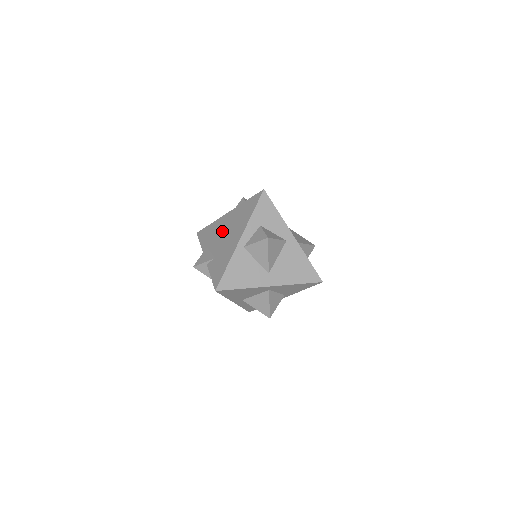
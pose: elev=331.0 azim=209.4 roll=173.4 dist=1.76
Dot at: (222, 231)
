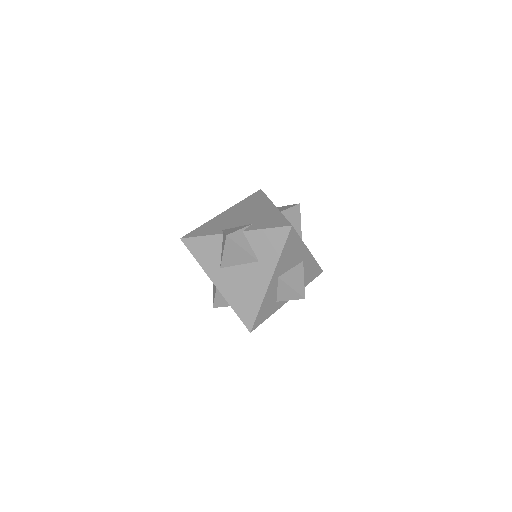
Dot at: (234, 216)
